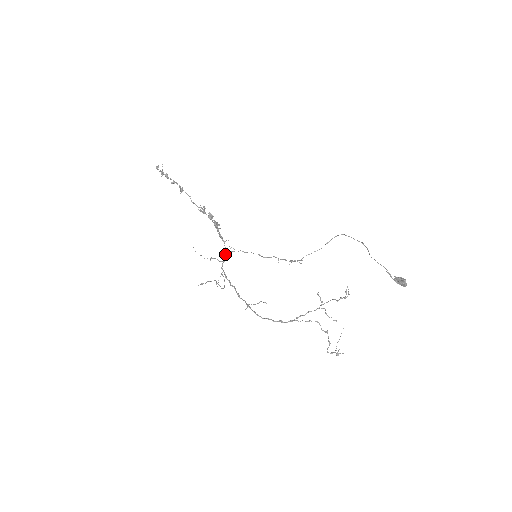
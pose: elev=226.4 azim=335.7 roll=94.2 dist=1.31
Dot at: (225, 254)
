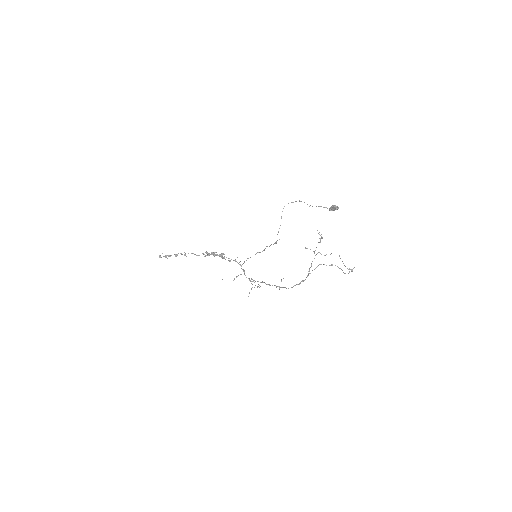
Dot at: occluded
